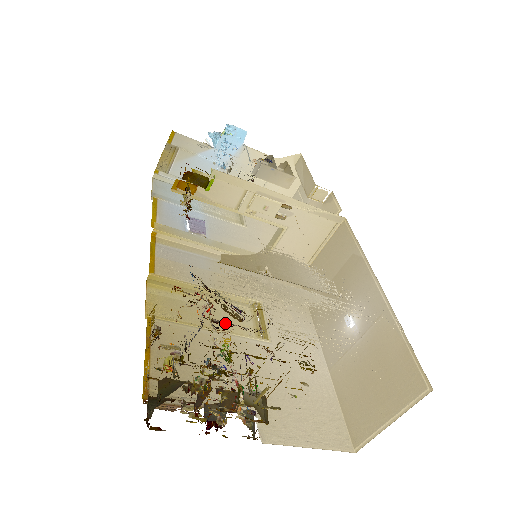
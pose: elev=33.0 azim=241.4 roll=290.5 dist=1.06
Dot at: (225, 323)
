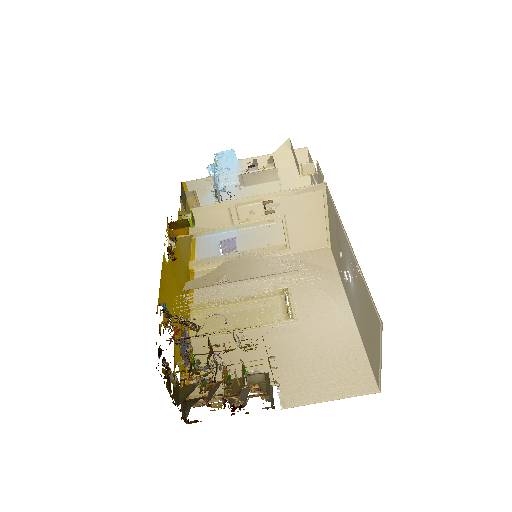
Dot at: (184, 338)
